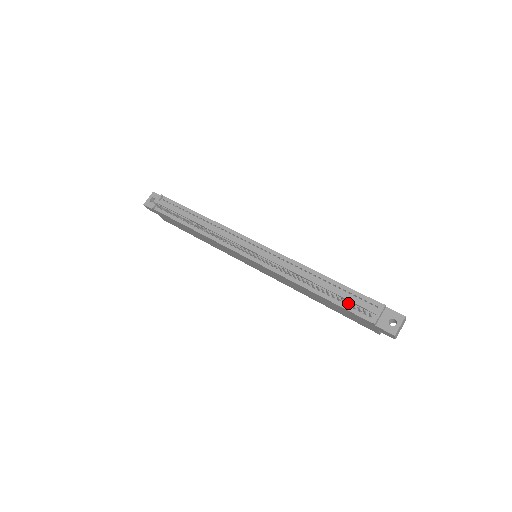
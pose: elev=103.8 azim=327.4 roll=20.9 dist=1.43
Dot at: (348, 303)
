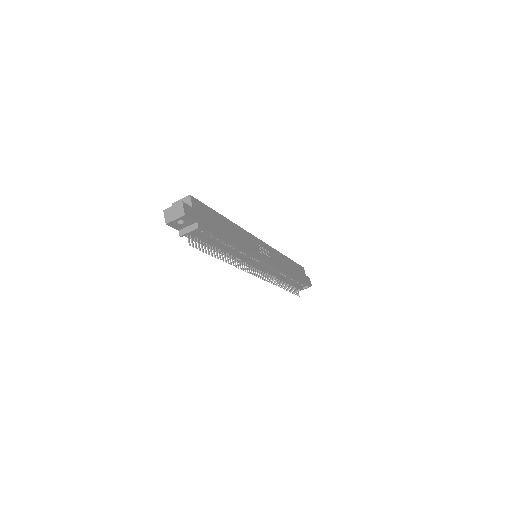
Dot at: (293, 292)
